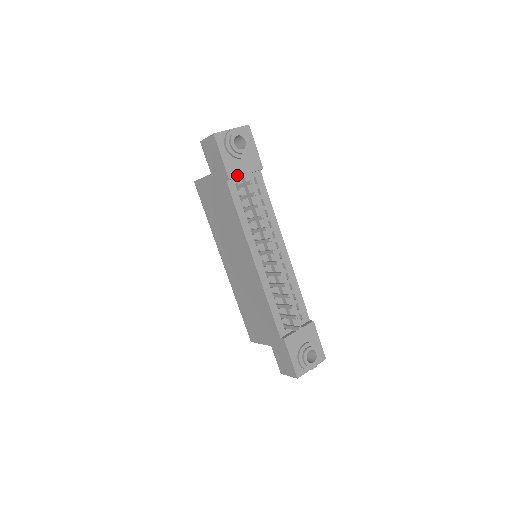
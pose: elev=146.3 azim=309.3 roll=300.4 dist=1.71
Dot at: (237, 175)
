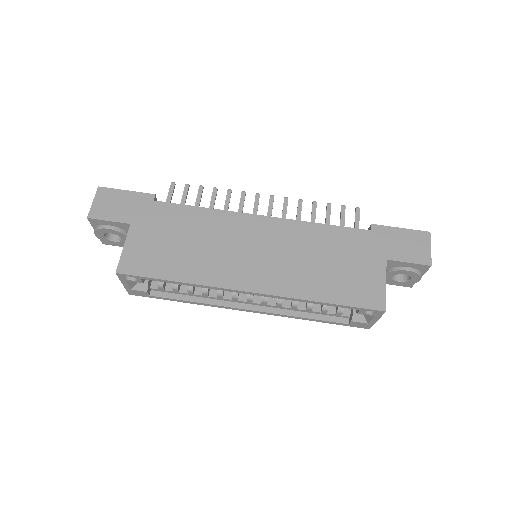
Dot at: occluded
